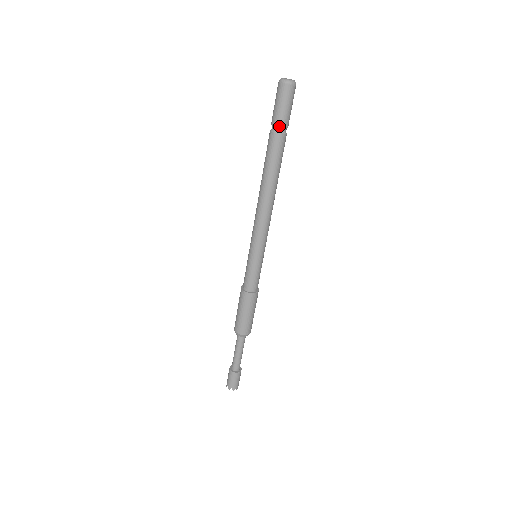
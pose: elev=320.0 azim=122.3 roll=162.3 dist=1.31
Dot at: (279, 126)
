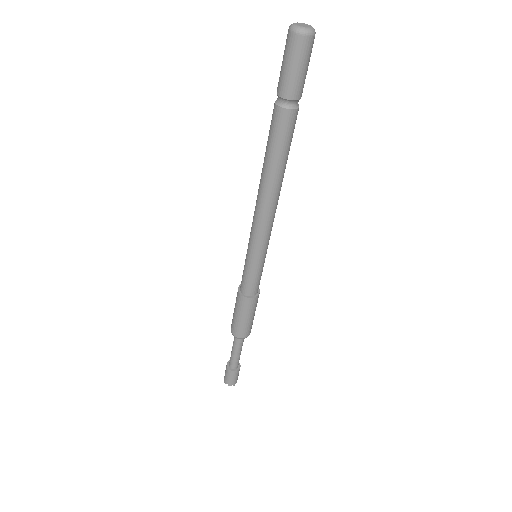
Dot at: (293, 99)
